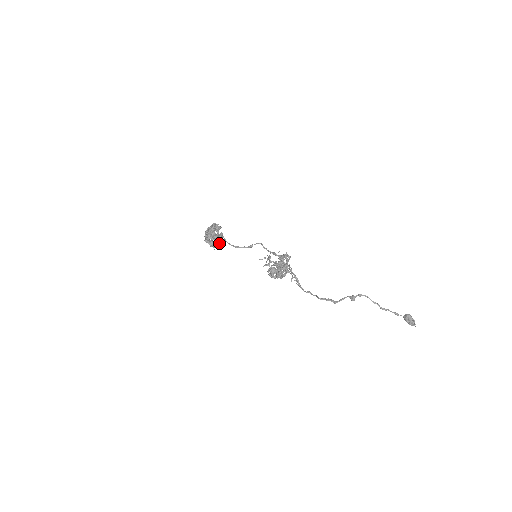
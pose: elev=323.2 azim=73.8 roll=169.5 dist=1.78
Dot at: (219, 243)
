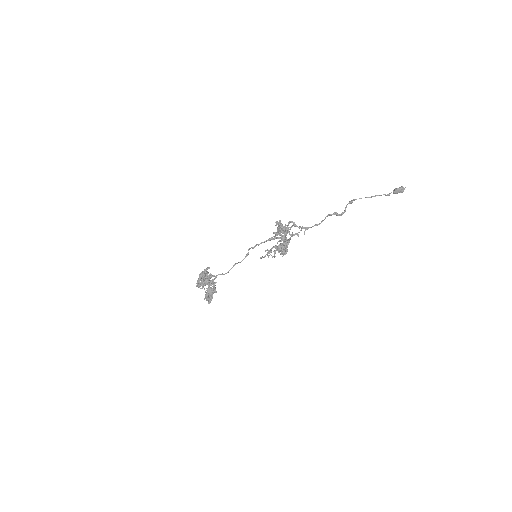
Dot at: occluded
